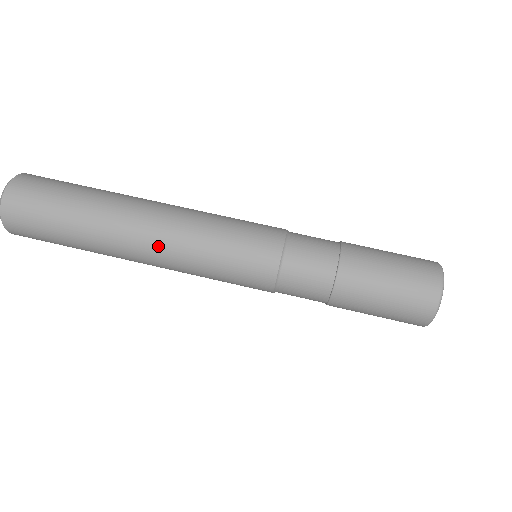
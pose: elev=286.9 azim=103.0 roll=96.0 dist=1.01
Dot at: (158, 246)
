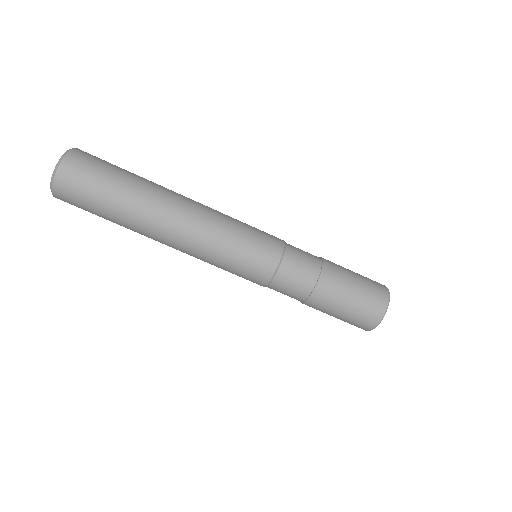
Dot at: occluded
